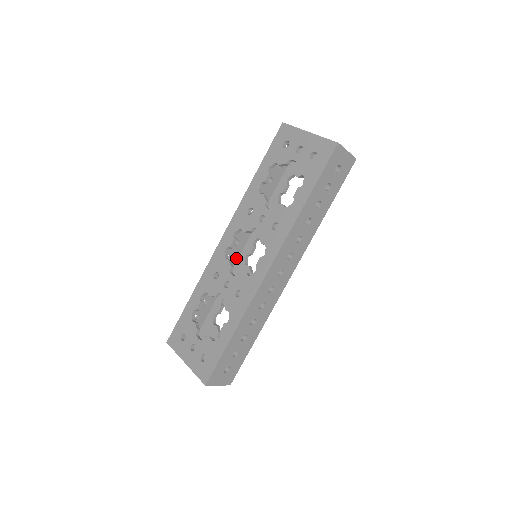
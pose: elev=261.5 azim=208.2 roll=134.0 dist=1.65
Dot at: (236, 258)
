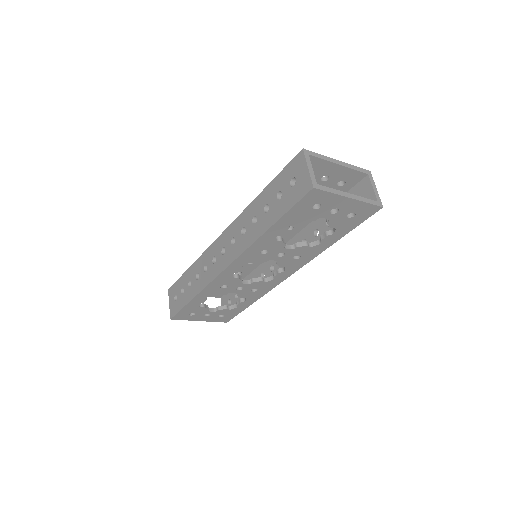
Dot at: occluded
